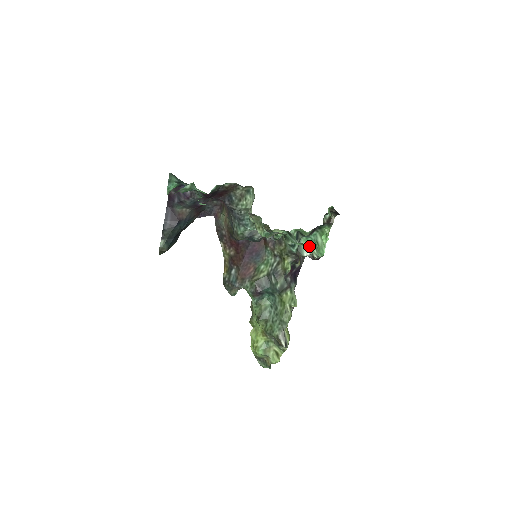
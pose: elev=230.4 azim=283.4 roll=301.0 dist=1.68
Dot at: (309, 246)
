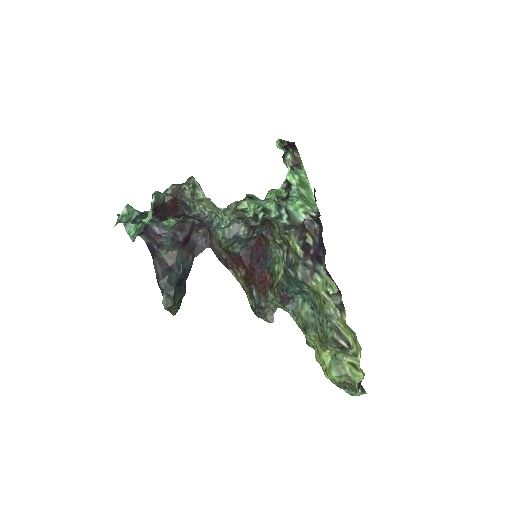
Dot at: (300, 207)
